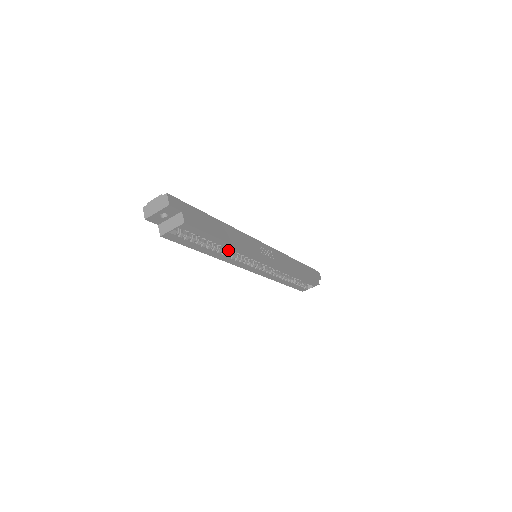
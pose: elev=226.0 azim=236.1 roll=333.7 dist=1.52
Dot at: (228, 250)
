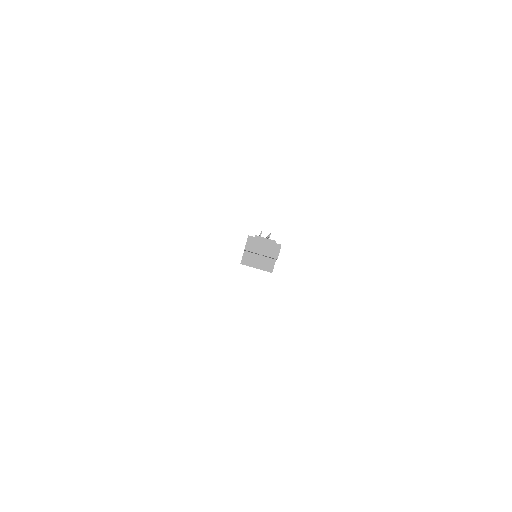
Dot at: occluded
